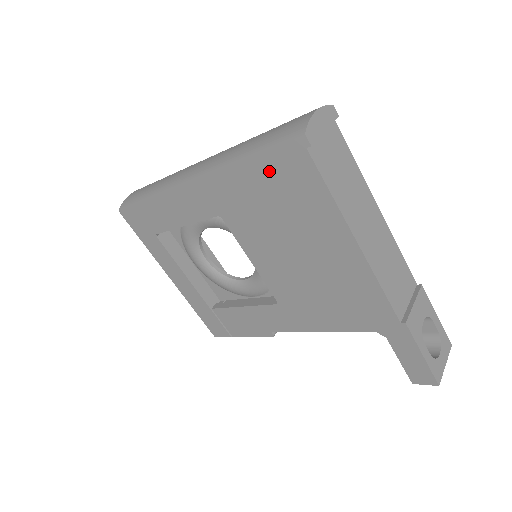
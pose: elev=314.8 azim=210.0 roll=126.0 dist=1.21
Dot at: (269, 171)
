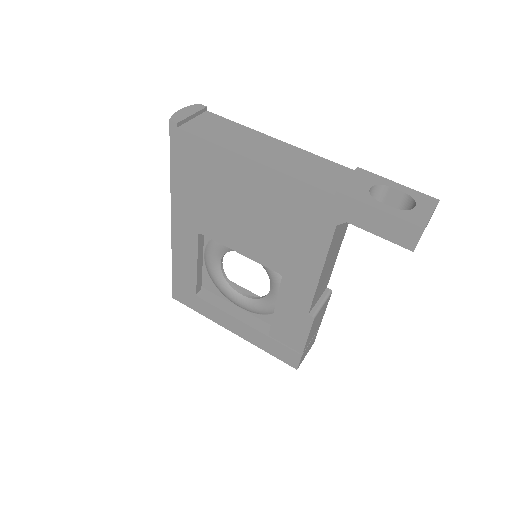
Dot at: (182, 166)
